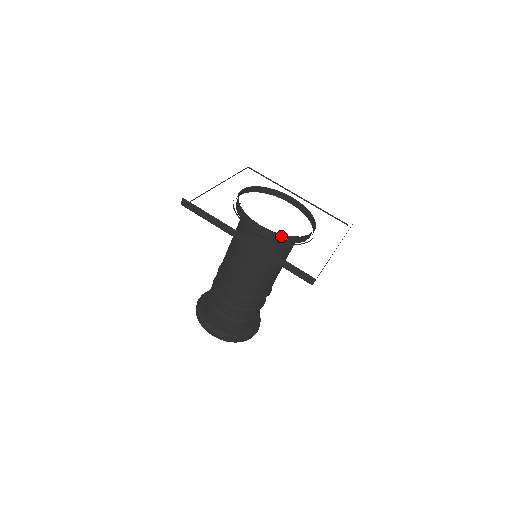
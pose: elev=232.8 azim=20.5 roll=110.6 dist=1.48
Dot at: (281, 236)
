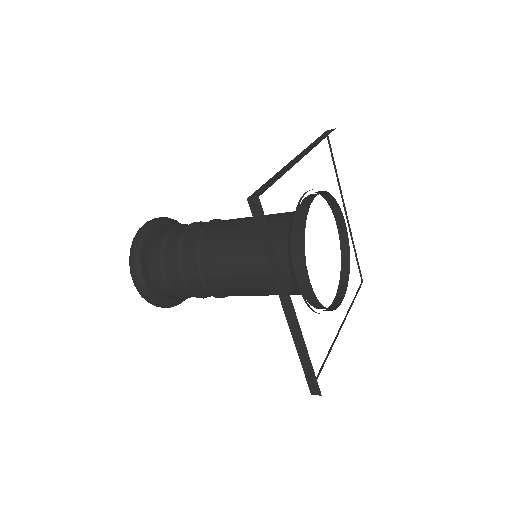
Dot at: (318, 303)
